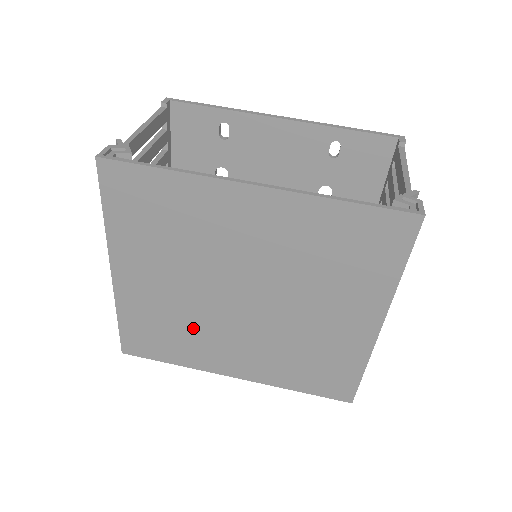
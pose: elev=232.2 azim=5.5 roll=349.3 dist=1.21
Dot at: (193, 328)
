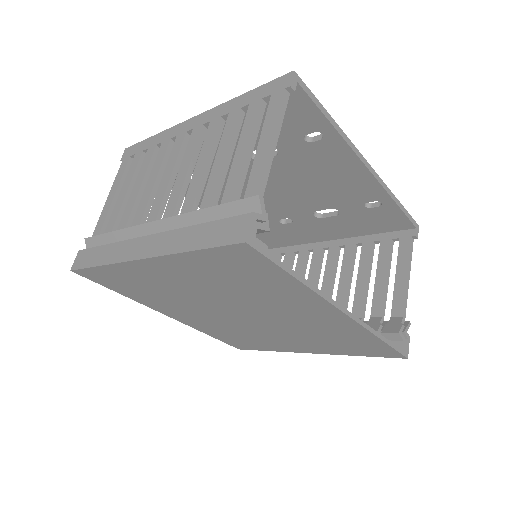
Dot at: (172, 299)
